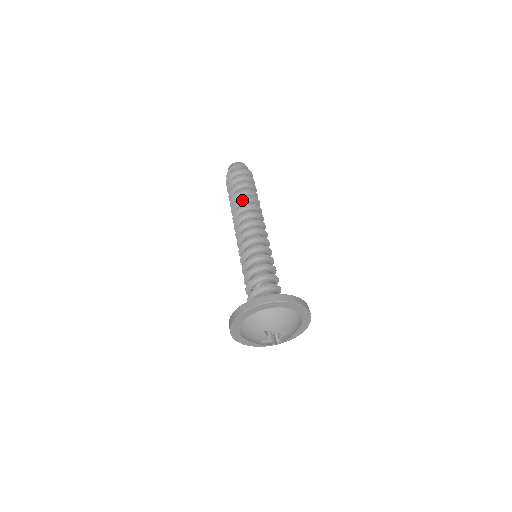
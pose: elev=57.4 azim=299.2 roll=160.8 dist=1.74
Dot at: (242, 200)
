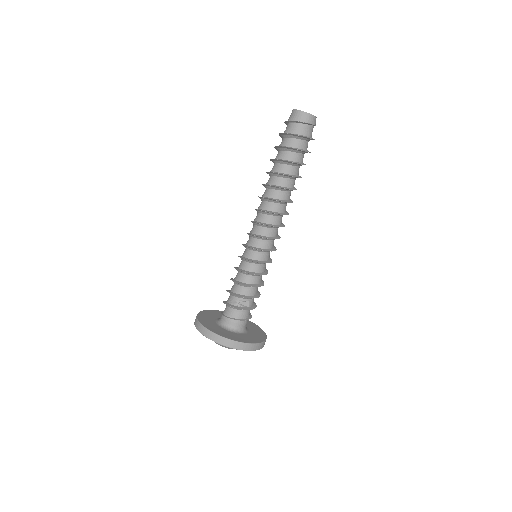
Dot at: (287, 189)
